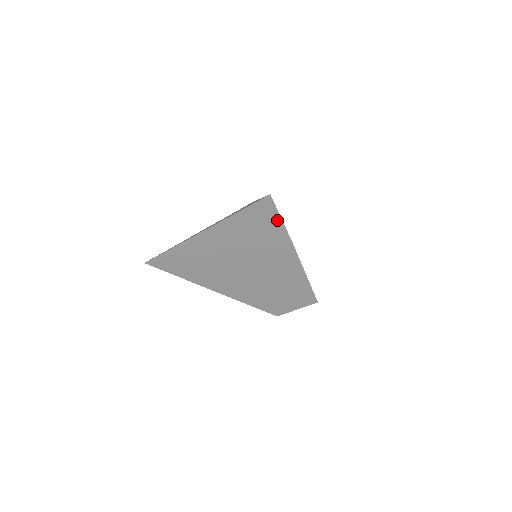
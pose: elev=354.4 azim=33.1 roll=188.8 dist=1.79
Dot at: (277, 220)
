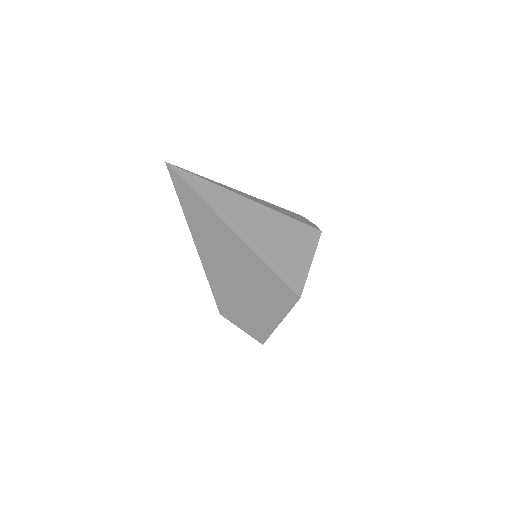
Dot at: (307, 262)
